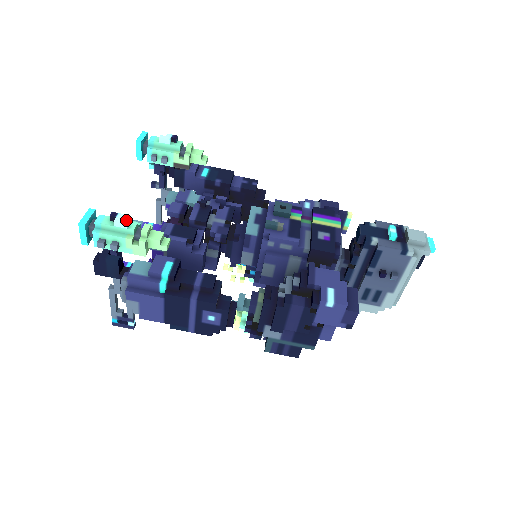
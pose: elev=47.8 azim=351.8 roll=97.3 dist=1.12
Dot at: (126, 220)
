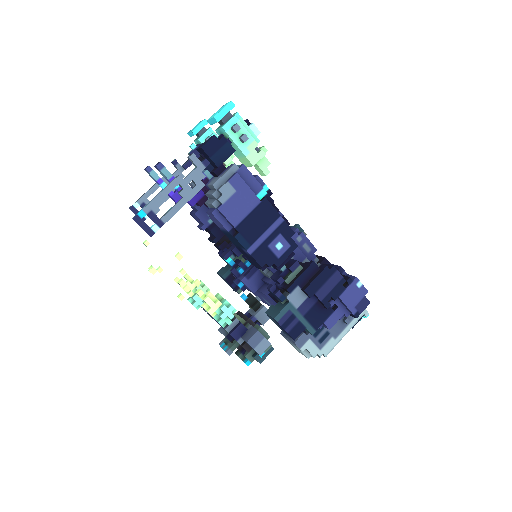
Dot at: (258, 131)
